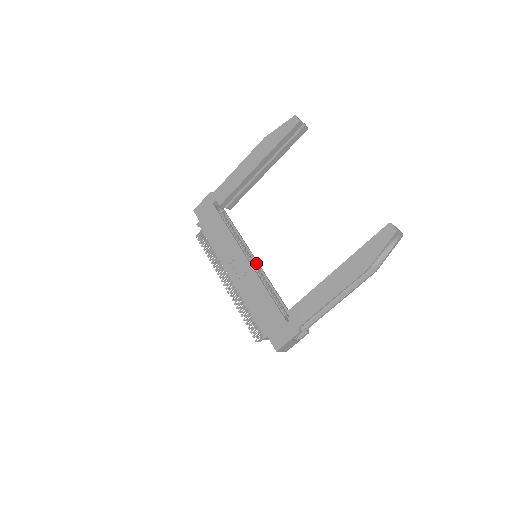
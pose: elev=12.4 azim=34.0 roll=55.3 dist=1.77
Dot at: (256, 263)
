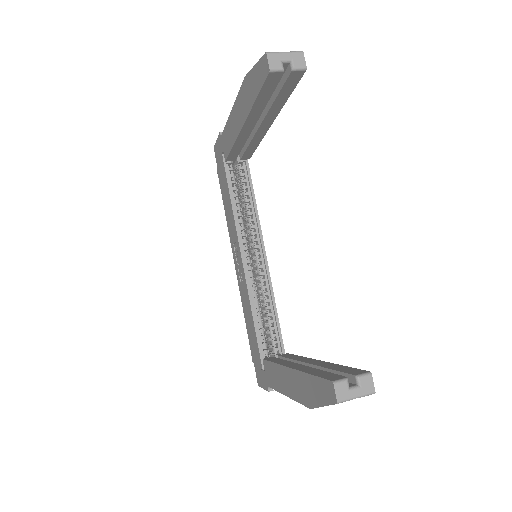
Dot at: (263, 258)
